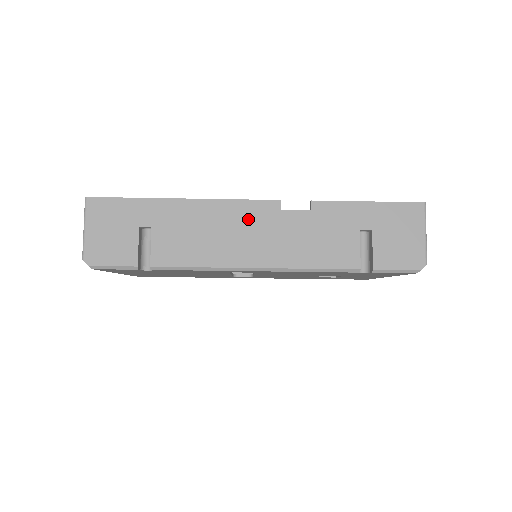
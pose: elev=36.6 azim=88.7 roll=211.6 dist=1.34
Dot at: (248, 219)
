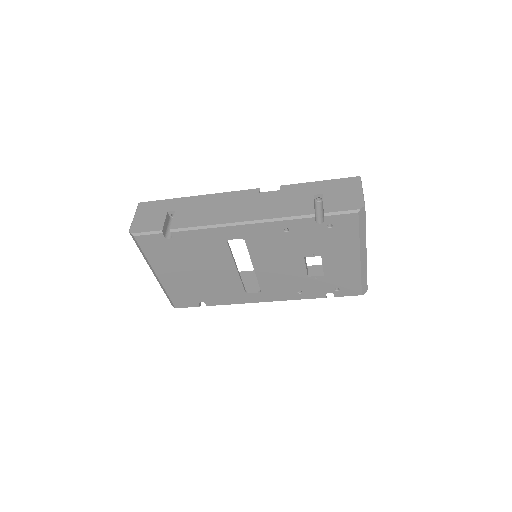
Dot at: (237, 199)
